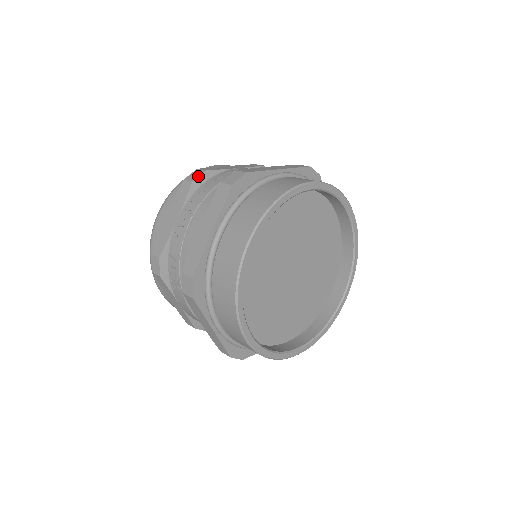
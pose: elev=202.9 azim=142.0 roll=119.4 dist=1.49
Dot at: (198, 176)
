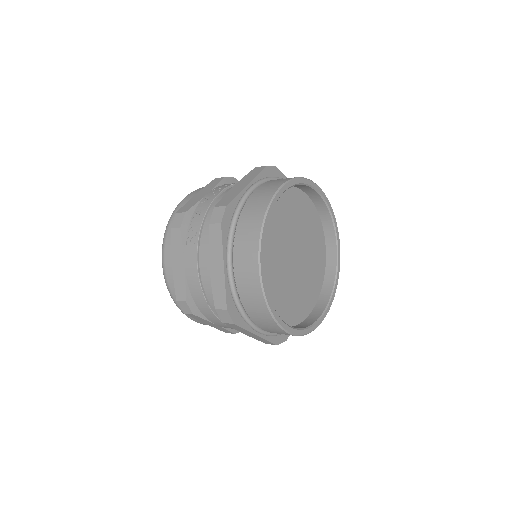
Dot at: (229, 177)
